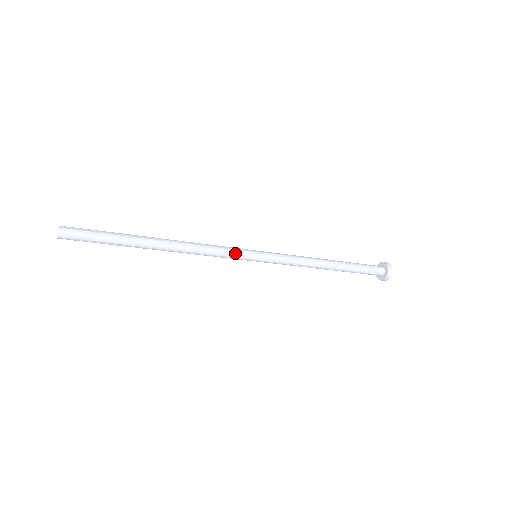
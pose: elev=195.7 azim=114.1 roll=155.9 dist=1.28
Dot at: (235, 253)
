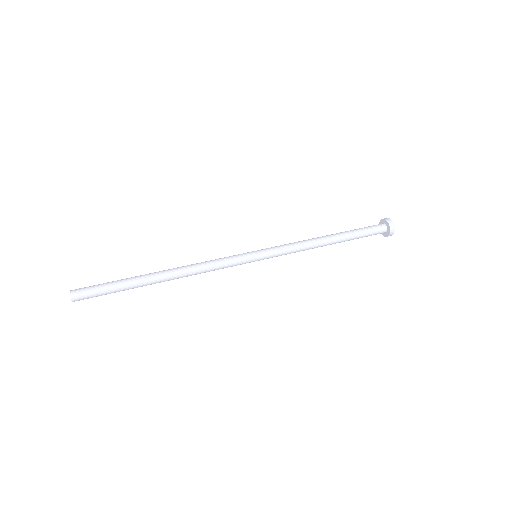
Dot at: (235, 263)
